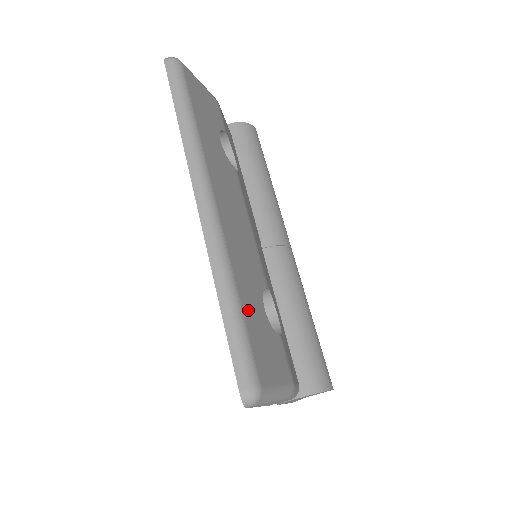
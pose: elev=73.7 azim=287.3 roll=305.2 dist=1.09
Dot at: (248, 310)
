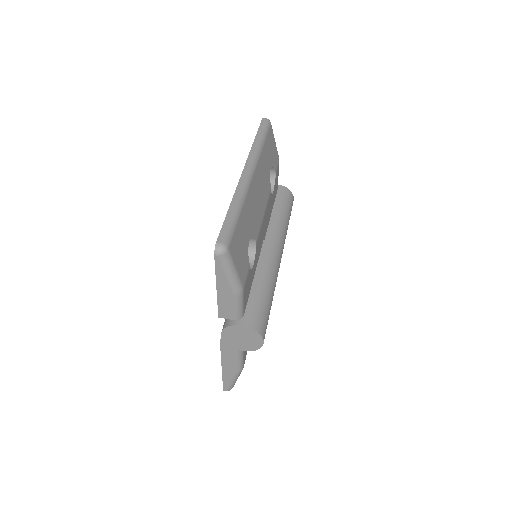
Dot at: (242, 223)
